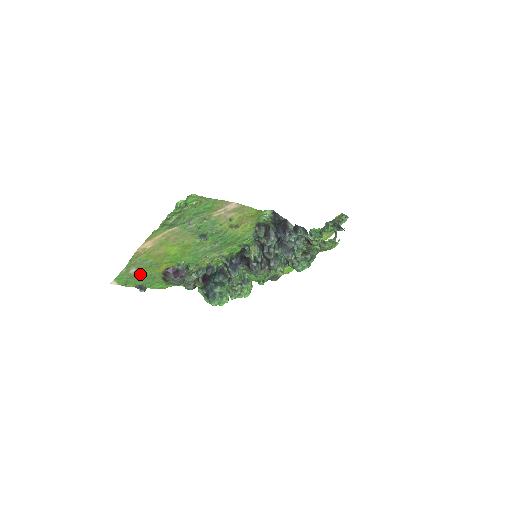
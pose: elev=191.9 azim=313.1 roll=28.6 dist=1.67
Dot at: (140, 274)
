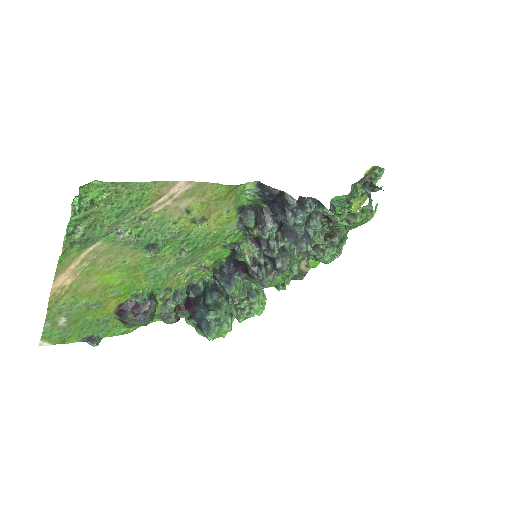
Dot at: (79, 323)
